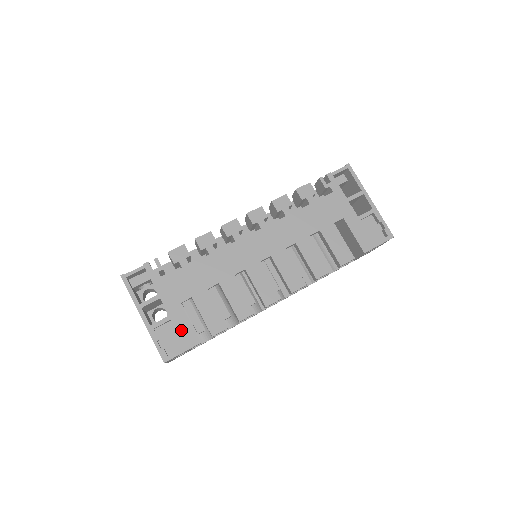
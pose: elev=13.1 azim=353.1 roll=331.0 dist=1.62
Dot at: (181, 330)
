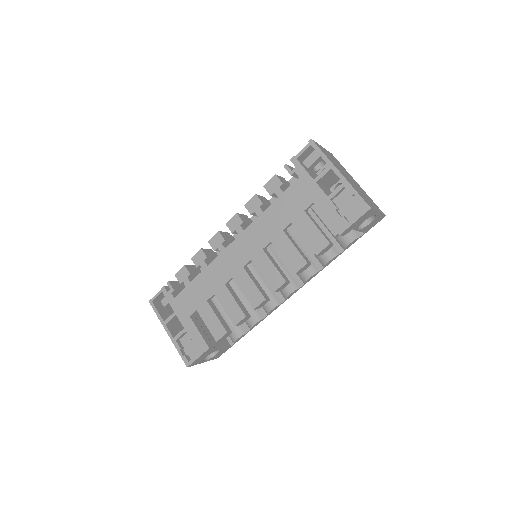
Dot at: (194, 339)
